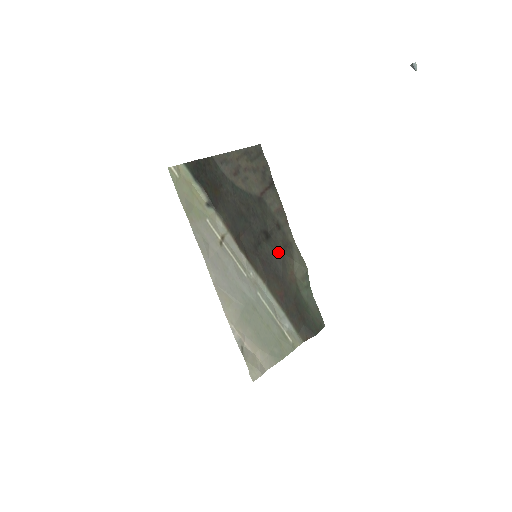
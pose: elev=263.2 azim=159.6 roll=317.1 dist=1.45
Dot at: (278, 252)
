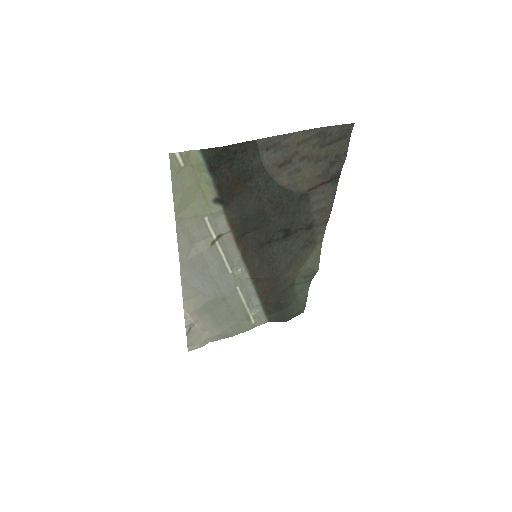
Dot at: (290, 252)
